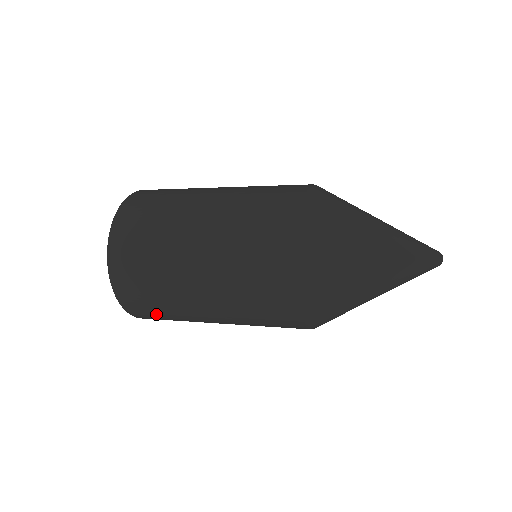
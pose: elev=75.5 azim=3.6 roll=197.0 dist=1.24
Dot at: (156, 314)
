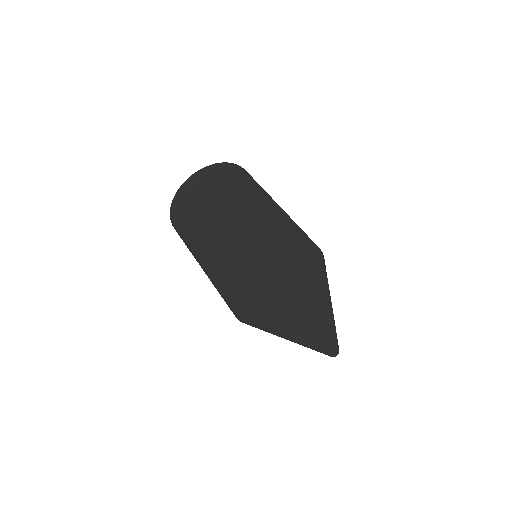
Dot at: (183, 214)
